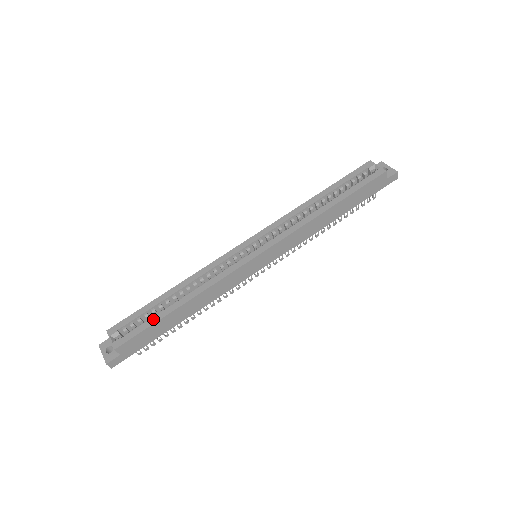
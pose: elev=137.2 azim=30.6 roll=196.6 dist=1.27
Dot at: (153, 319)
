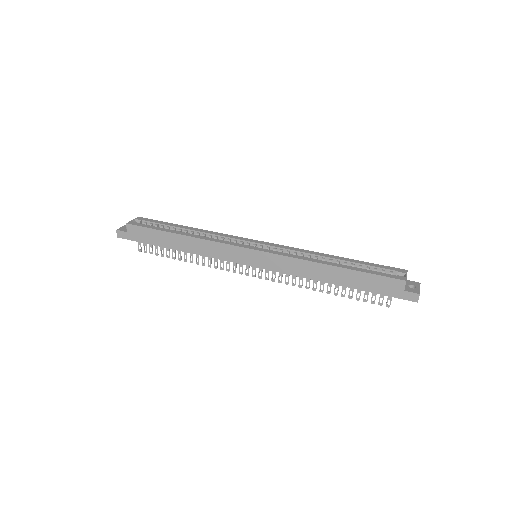
Dot at: (160, 228)
